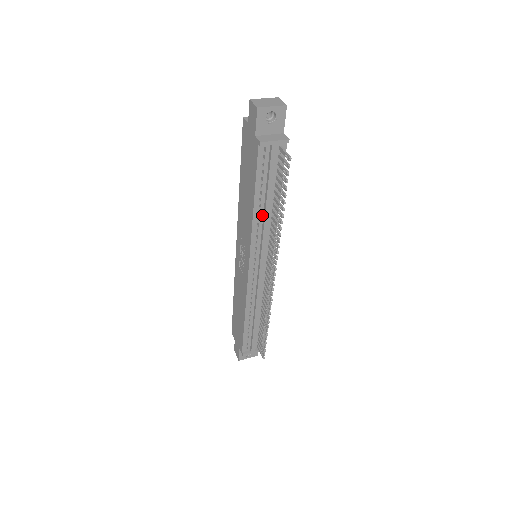
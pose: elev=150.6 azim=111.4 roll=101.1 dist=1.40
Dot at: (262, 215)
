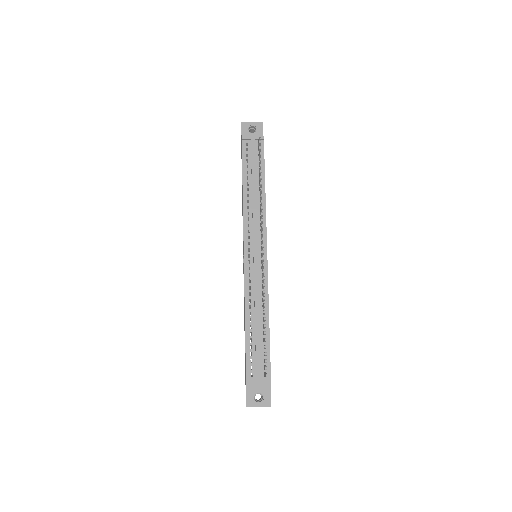
Dot at: (251, 198)
